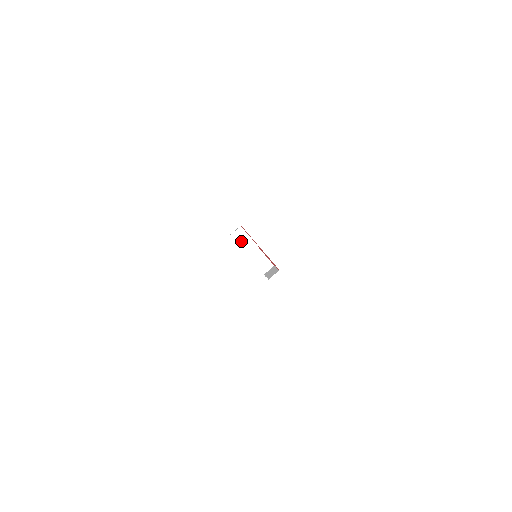
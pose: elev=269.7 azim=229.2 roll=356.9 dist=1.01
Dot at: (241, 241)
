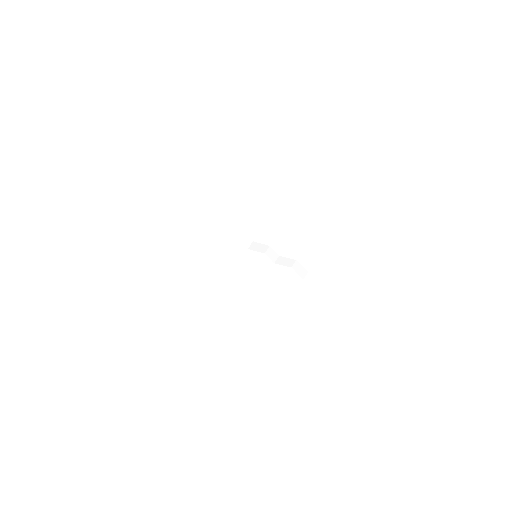
Dot at: (270, 255)
